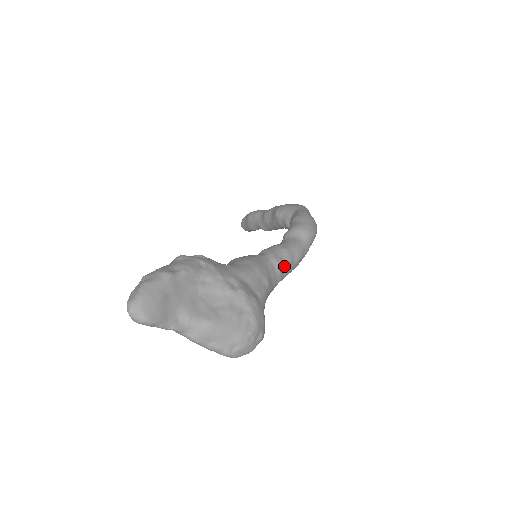
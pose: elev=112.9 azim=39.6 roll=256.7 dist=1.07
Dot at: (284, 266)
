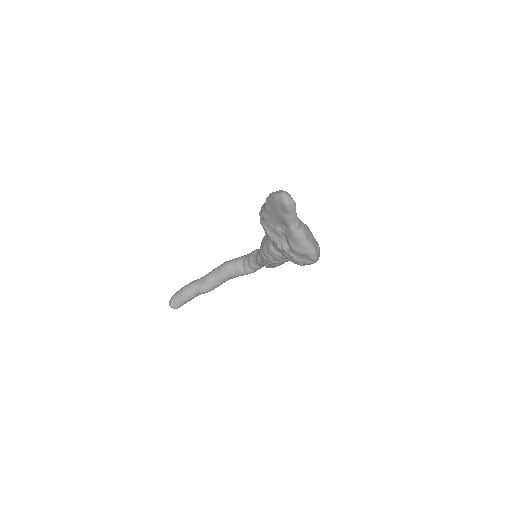
Dot at: occluded
